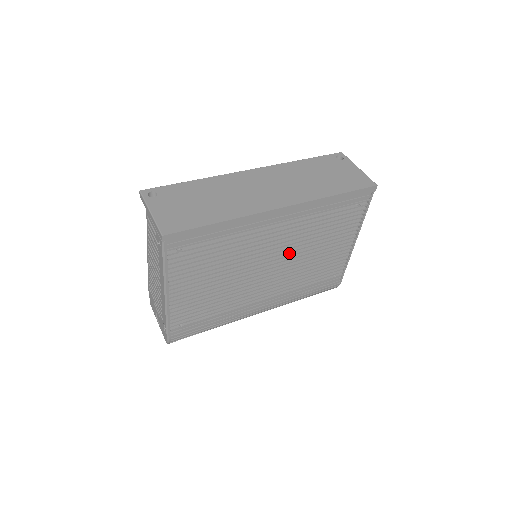
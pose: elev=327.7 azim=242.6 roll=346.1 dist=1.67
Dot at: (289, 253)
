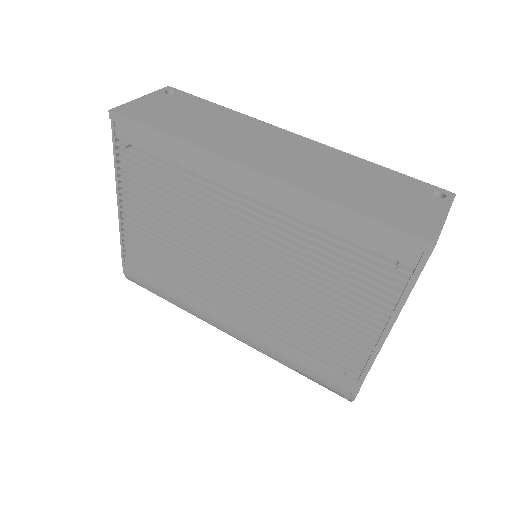
Dot at: (269, 266)
